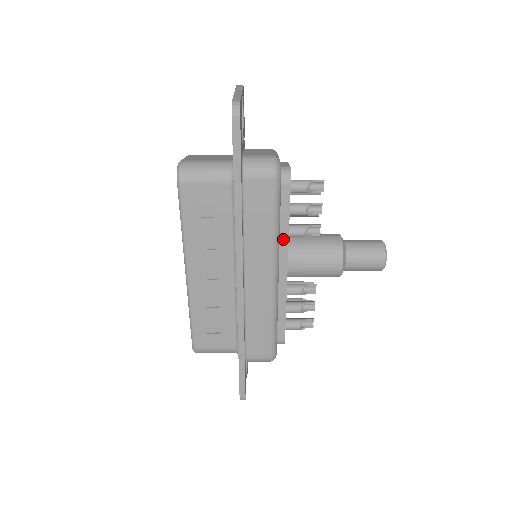
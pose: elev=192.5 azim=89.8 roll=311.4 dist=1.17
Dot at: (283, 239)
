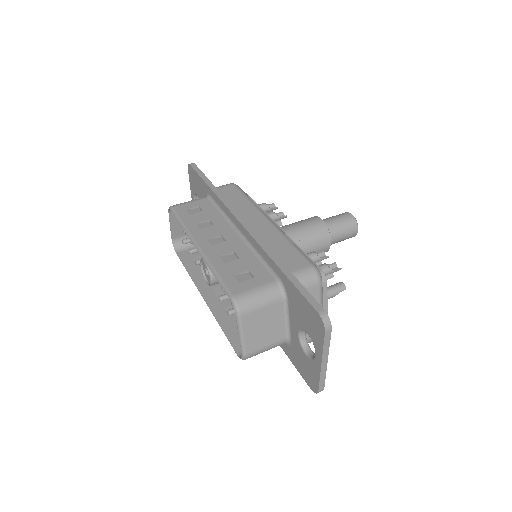
Dot at: occluded
